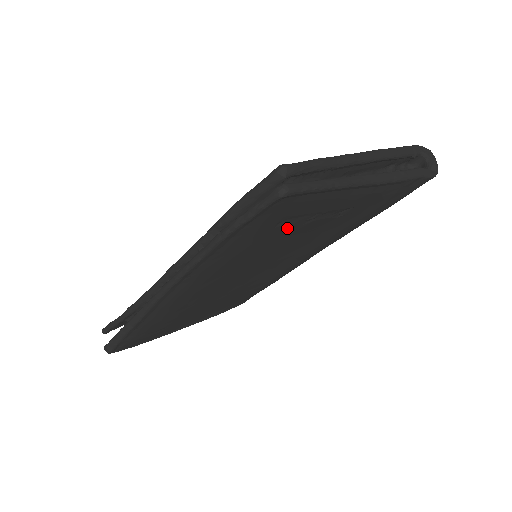
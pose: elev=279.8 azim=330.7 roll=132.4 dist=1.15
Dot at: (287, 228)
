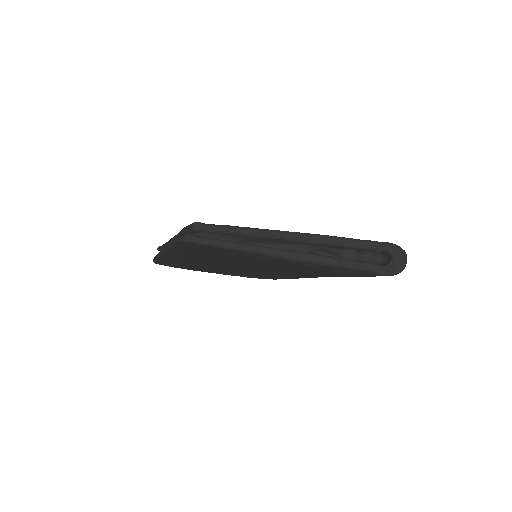
Dot at: (229, 255)
